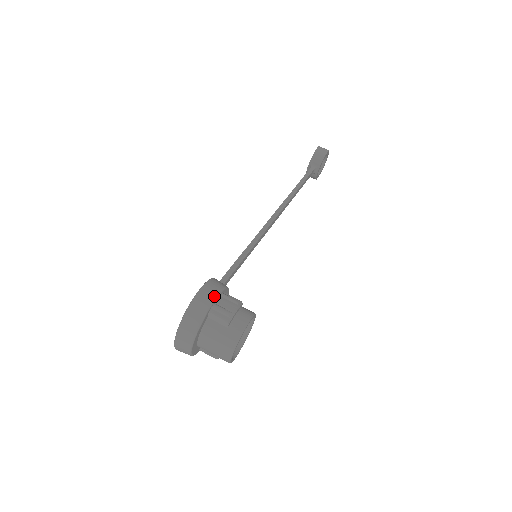
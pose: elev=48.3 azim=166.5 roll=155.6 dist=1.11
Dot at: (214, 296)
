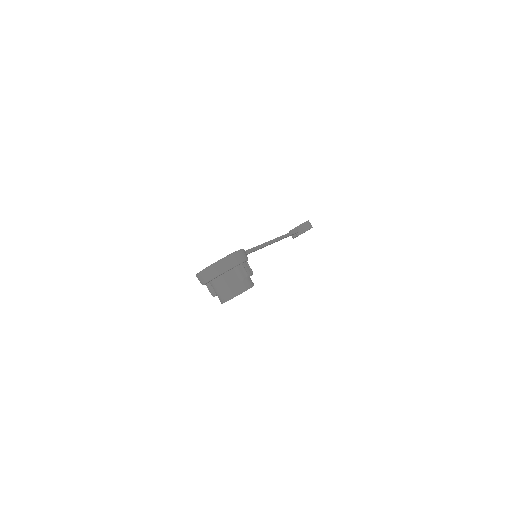
Dot at: (245, 259)
